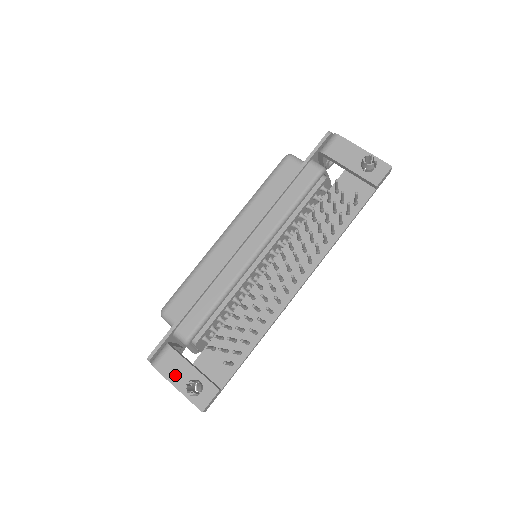
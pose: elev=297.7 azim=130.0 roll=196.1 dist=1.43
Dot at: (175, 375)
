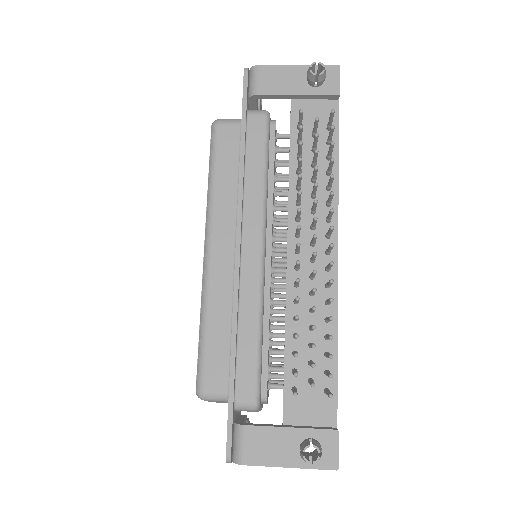
Dot at: (275, 454)
